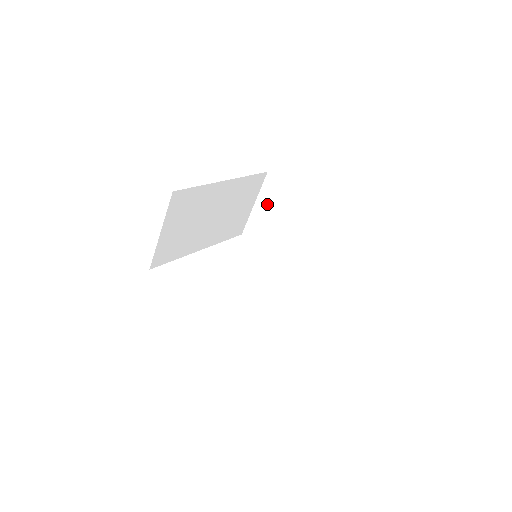
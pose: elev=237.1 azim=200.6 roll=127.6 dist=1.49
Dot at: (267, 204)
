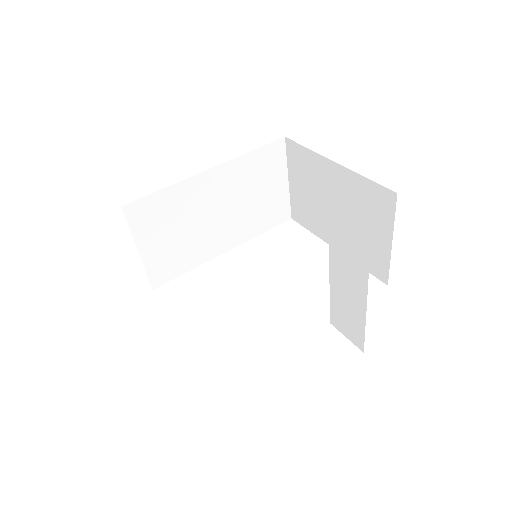
Dot at: (298, 177)
